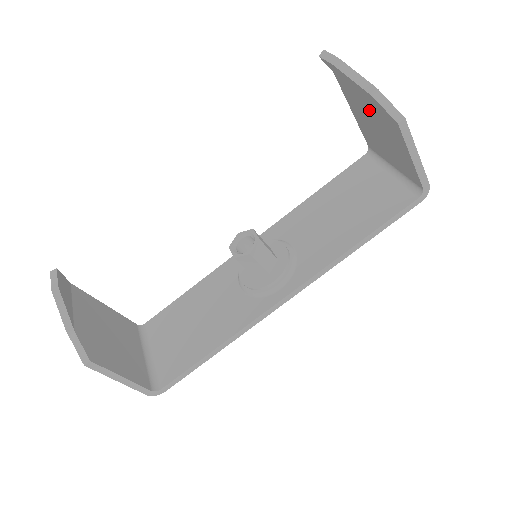
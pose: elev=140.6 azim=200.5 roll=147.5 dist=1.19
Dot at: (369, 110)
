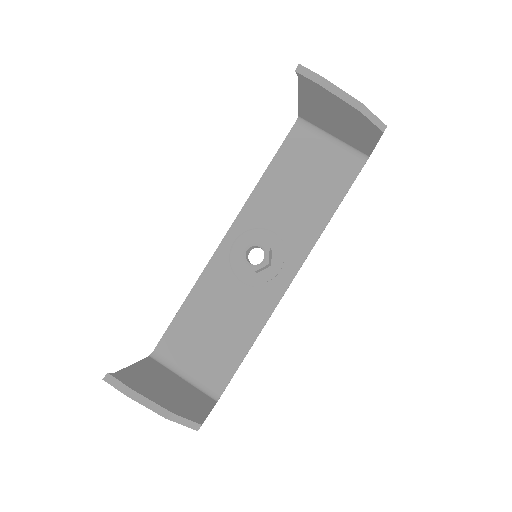
Dot at: (339, 111)
